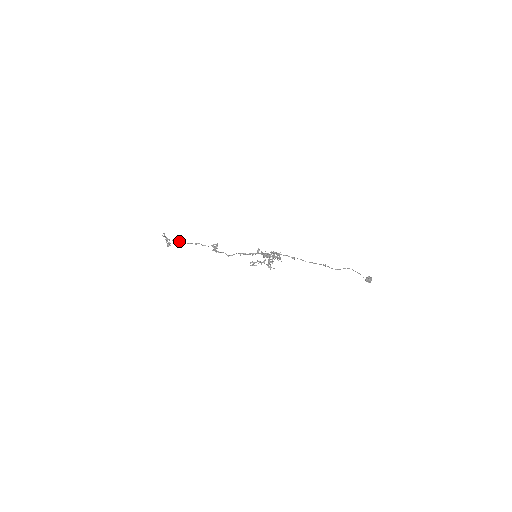
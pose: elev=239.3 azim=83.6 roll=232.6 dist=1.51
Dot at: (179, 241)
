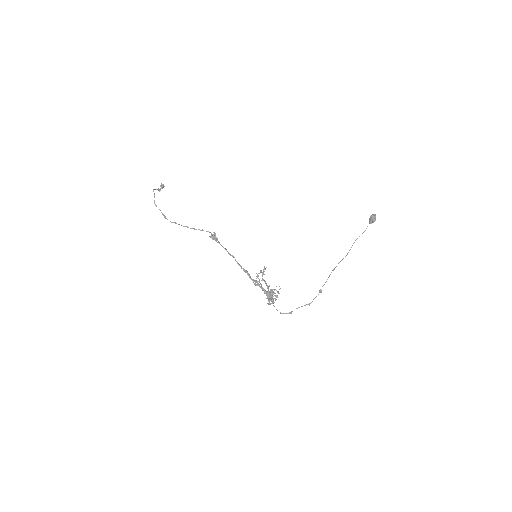
Dot at: occluded
